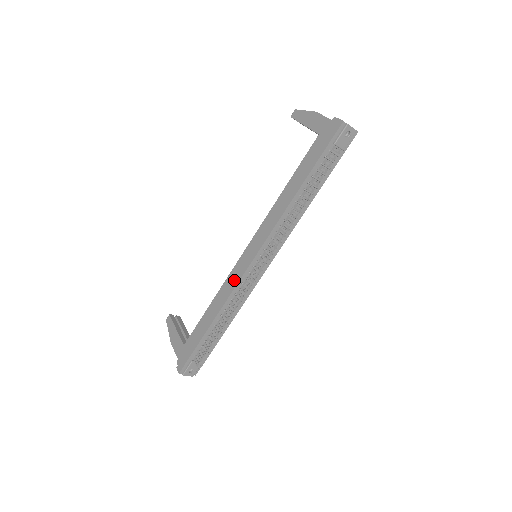
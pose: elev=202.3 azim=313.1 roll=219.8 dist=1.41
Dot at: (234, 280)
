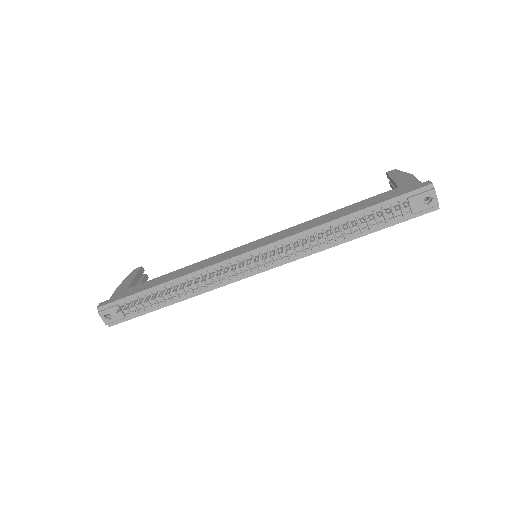
Dot at: (218, 259)
